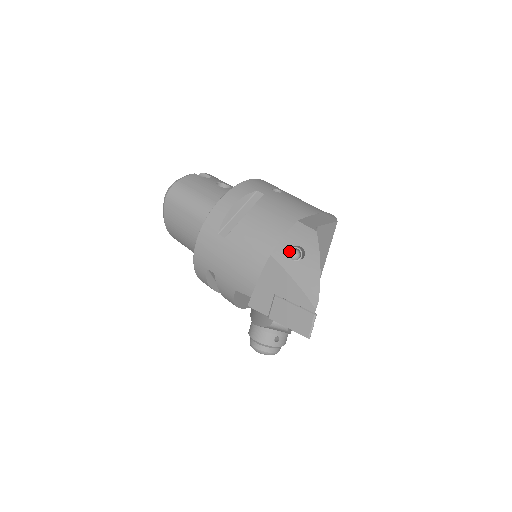
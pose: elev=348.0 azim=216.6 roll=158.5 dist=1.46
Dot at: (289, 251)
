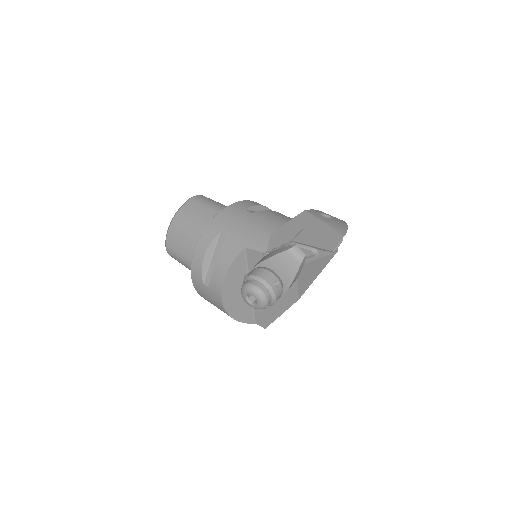
Dot at: occluded
